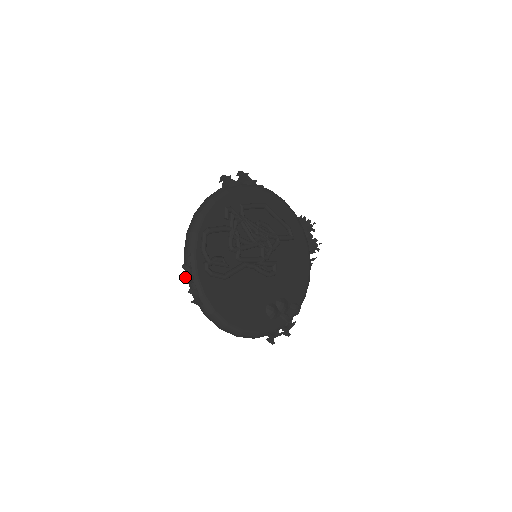
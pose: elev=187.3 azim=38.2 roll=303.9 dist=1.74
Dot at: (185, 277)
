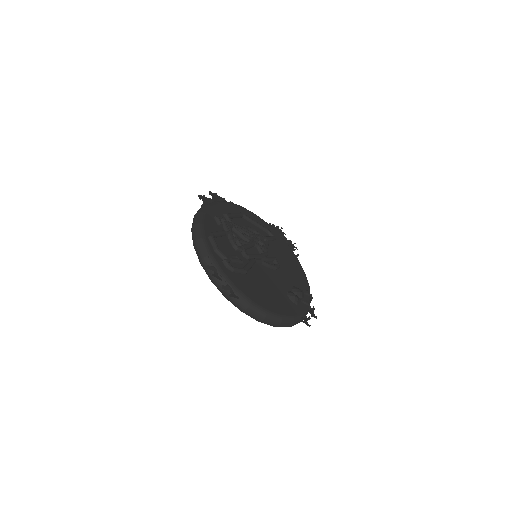
Dot at: (214, 275)
